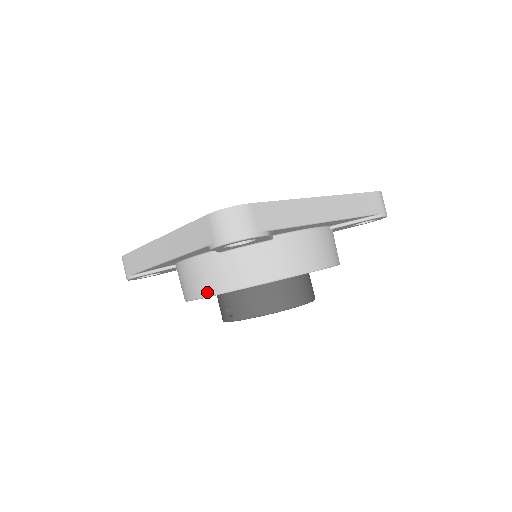
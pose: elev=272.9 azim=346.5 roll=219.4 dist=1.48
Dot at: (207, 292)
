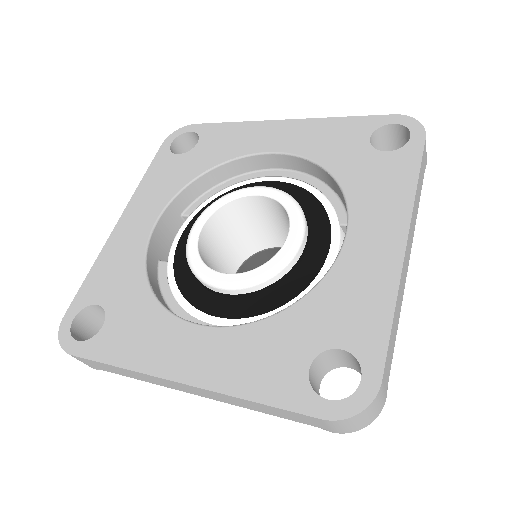
Dot at: occluded
